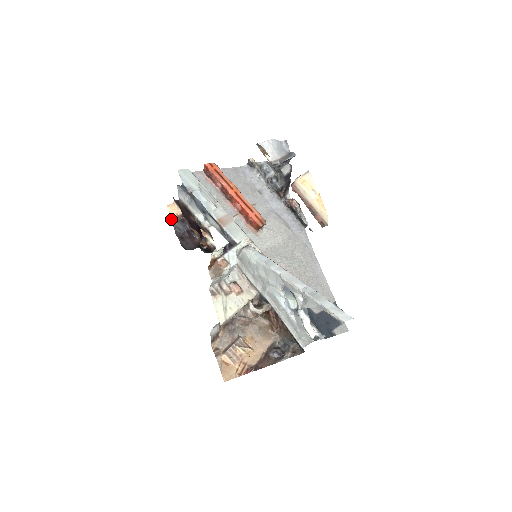
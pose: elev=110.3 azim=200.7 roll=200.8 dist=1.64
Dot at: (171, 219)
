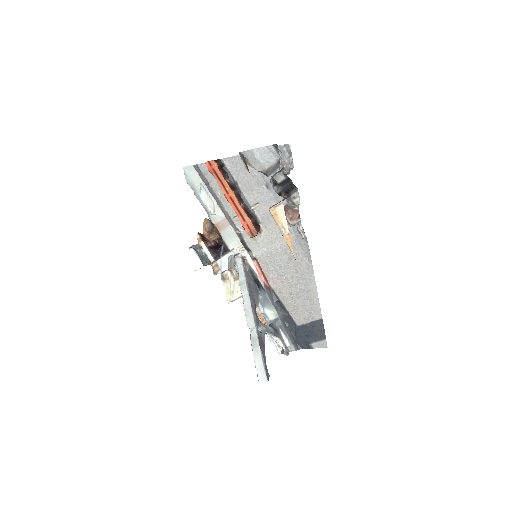
Dot at: occluded
